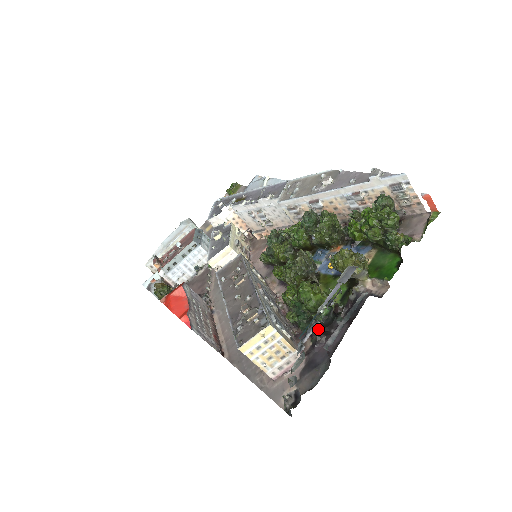
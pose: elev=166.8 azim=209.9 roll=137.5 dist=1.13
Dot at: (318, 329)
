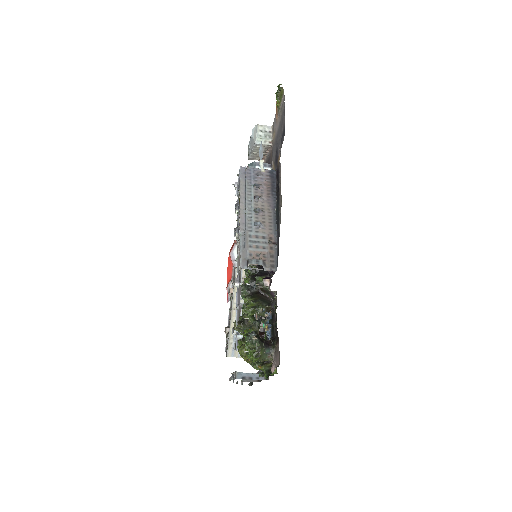
Dot at: occluded
